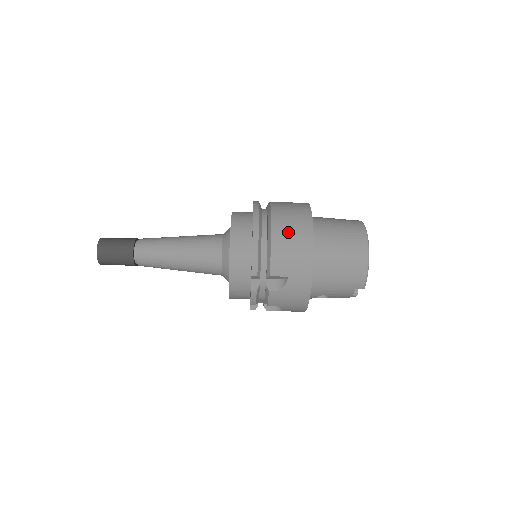
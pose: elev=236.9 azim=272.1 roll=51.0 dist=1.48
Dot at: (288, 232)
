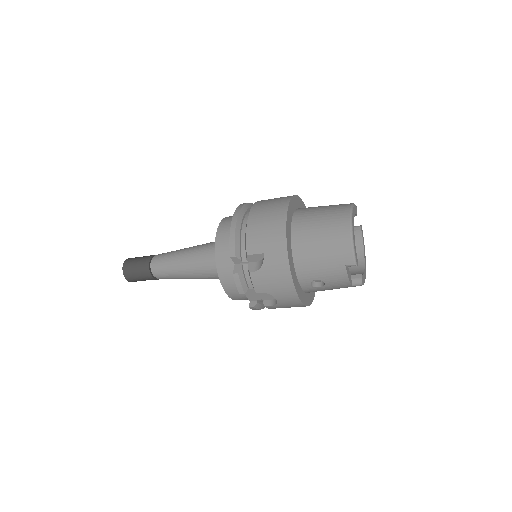
Dot at: (264, 213)
